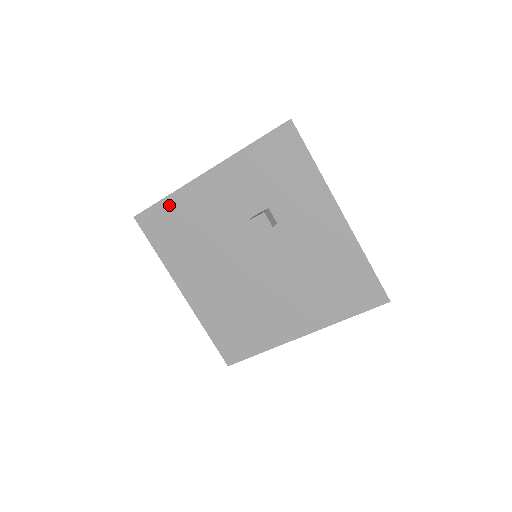
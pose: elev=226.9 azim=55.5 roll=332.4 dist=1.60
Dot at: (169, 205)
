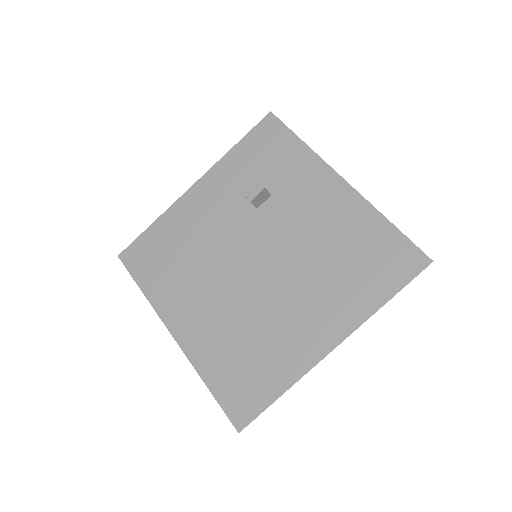
Dot at: (156, 231)
